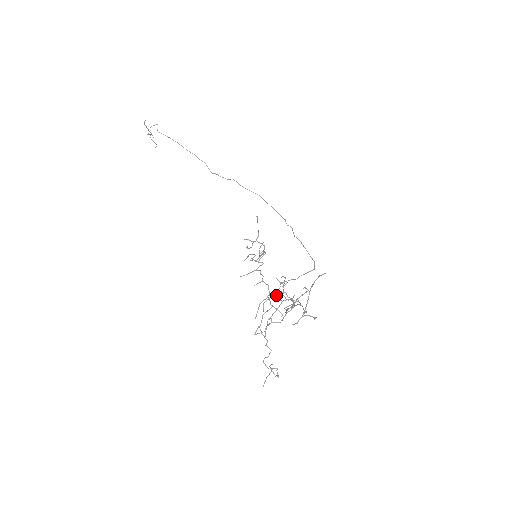
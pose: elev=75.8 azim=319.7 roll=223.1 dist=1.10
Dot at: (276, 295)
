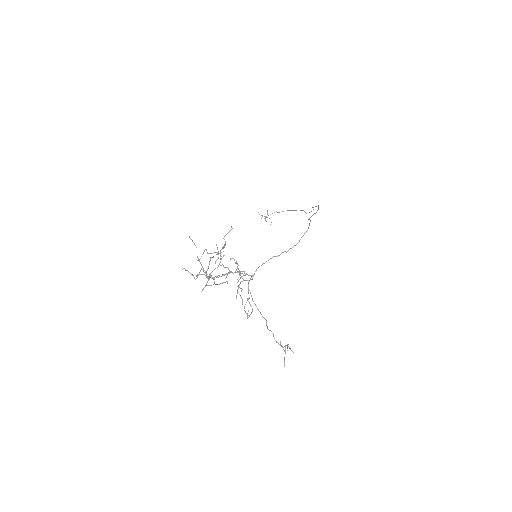
Dot at: (238, 277)
